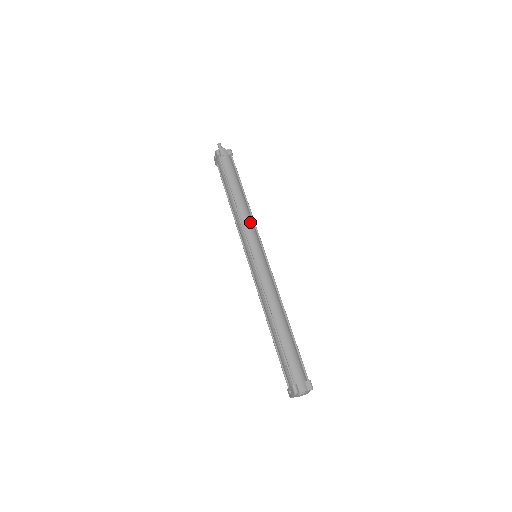
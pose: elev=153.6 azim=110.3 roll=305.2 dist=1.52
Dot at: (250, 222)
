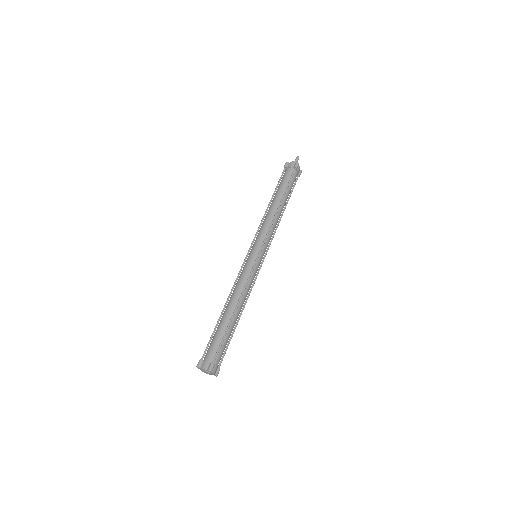
Dot at: (267, 227)
